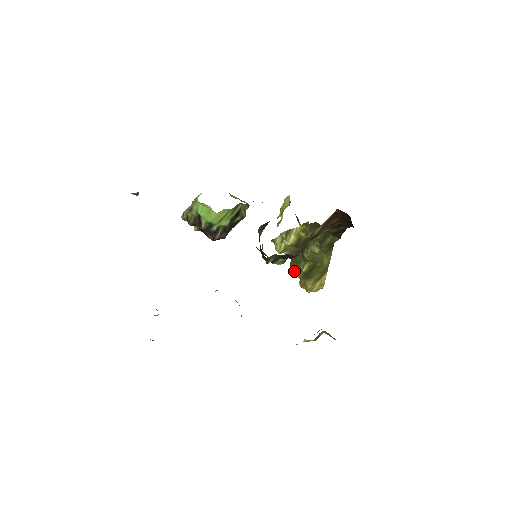
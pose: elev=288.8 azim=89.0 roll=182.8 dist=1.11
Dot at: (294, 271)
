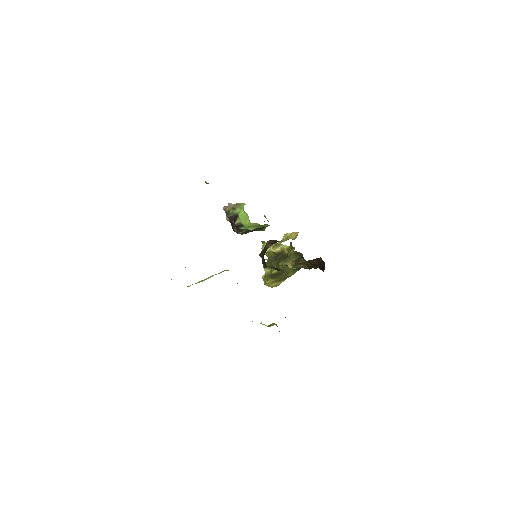
Dot at: (266, 269)
